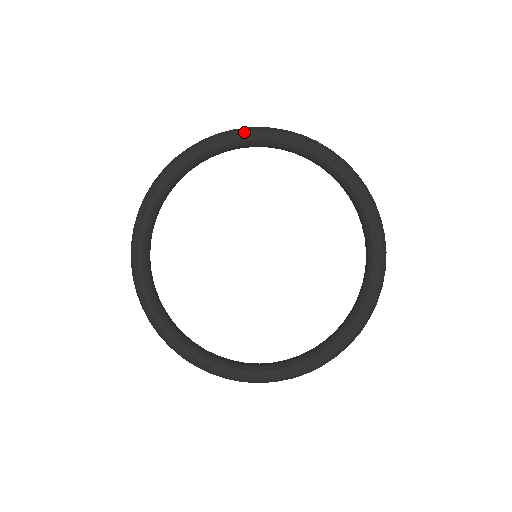
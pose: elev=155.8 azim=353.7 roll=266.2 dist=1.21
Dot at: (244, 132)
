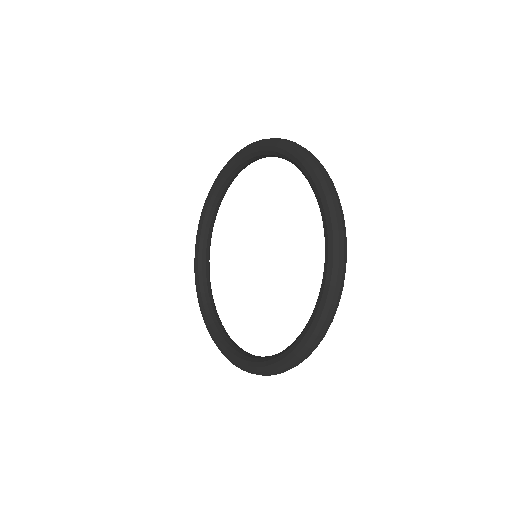
Dot at: (247, 148)
